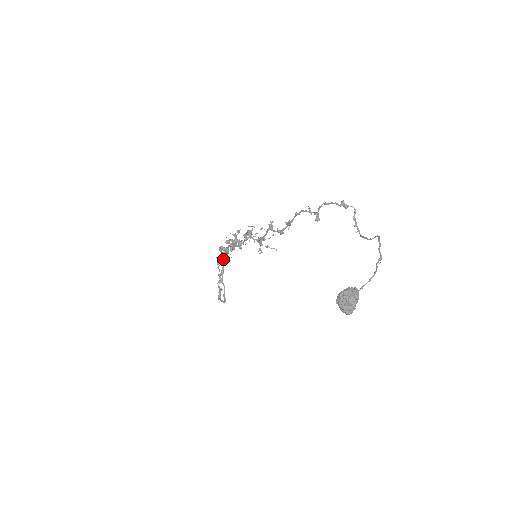
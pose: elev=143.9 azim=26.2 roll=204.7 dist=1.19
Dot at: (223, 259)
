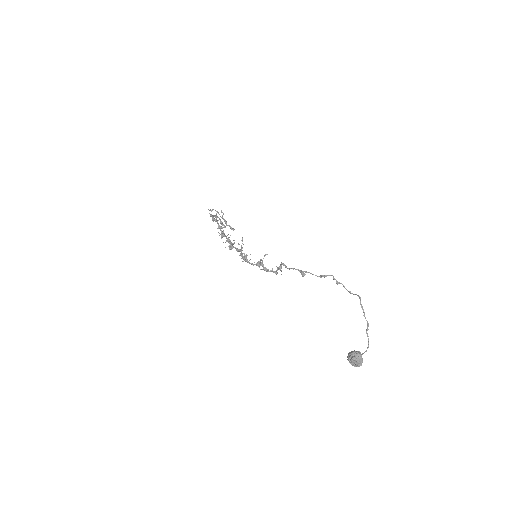
Dot at: (217, 217)
